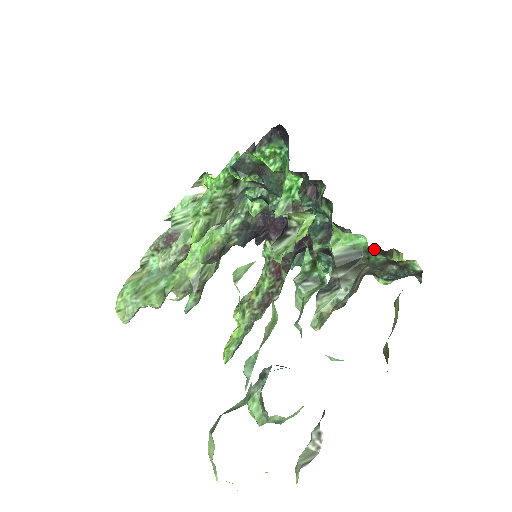
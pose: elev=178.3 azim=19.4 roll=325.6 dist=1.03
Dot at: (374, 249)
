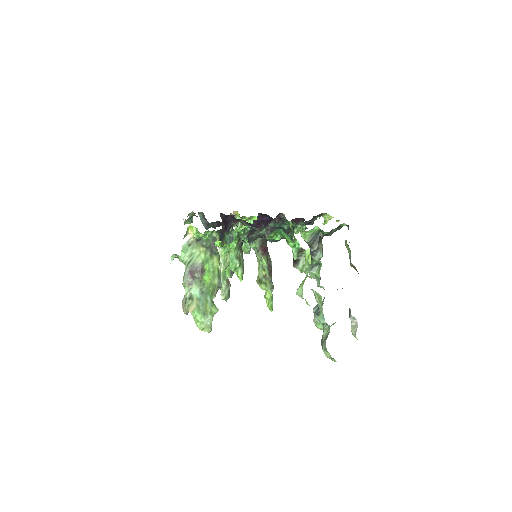
Dot at: (312, 218)
